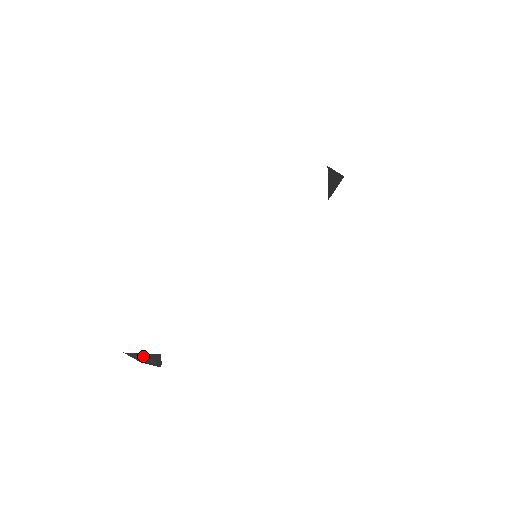
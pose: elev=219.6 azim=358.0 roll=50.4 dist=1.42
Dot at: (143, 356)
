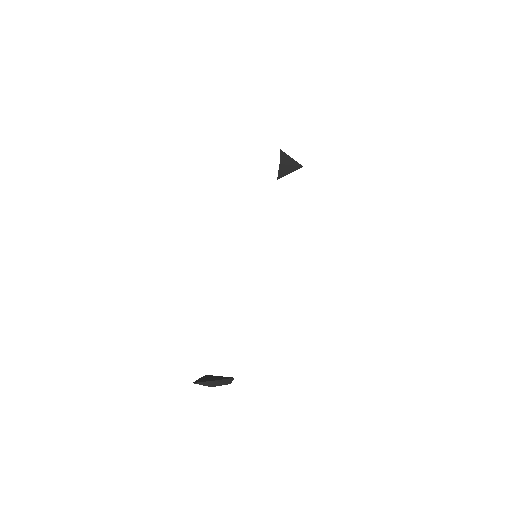
Dot at: (215, 382)
